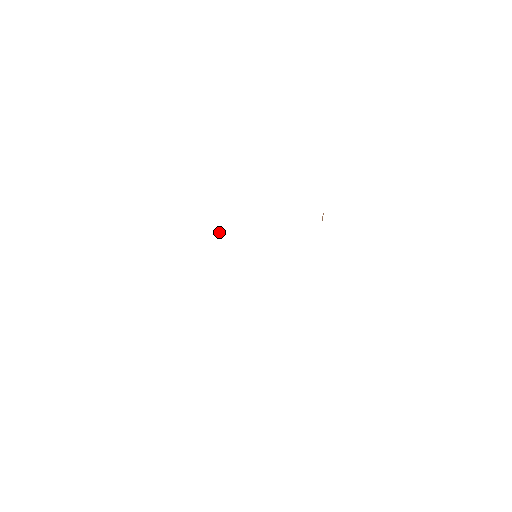
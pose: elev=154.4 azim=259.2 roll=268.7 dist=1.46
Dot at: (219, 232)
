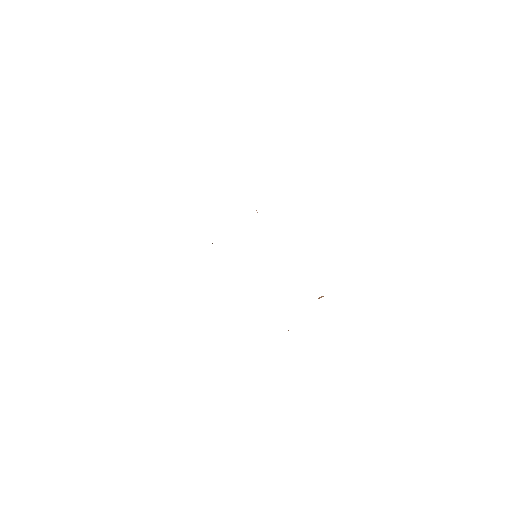
Dot at: occluded
